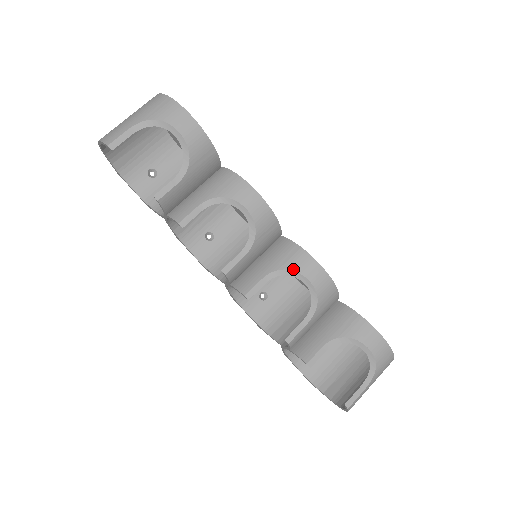
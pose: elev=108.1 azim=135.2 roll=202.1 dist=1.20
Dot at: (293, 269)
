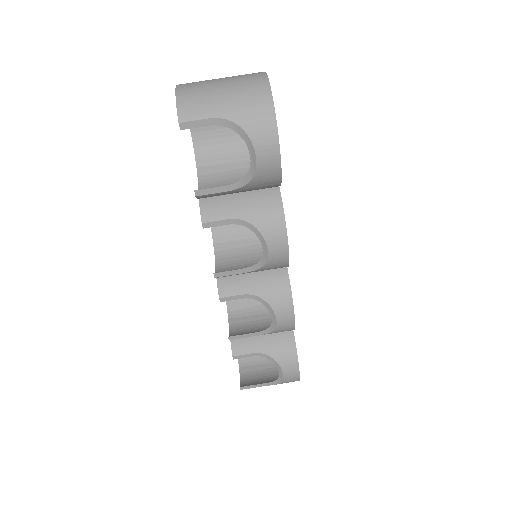
Dot at: (271, 305)
